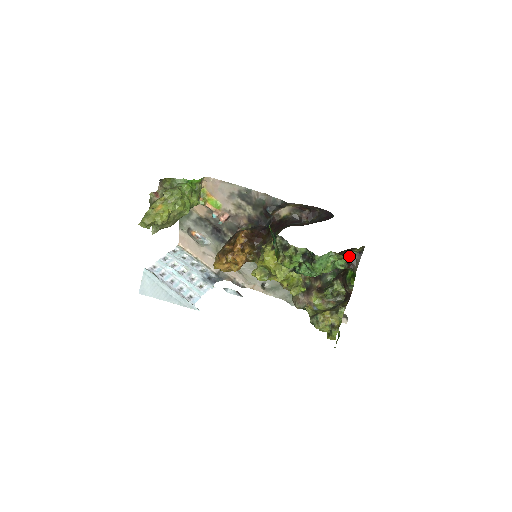
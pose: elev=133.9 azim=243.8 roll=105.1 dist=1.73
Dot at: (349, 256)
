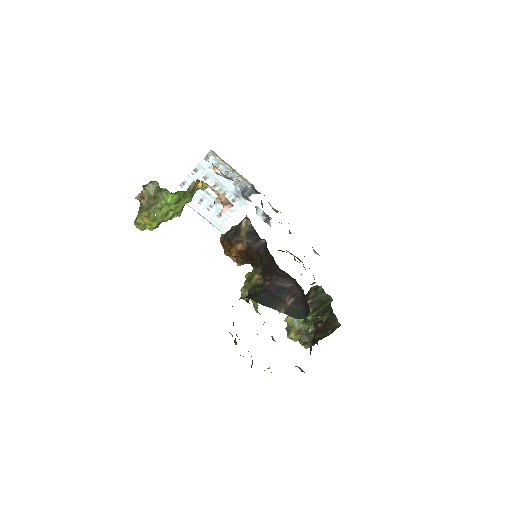
Dot at: occluded
